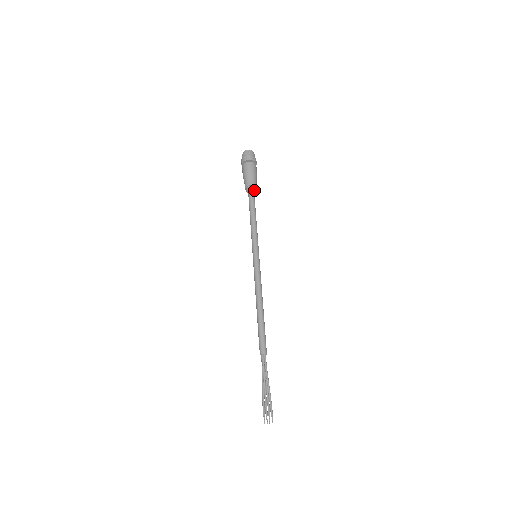
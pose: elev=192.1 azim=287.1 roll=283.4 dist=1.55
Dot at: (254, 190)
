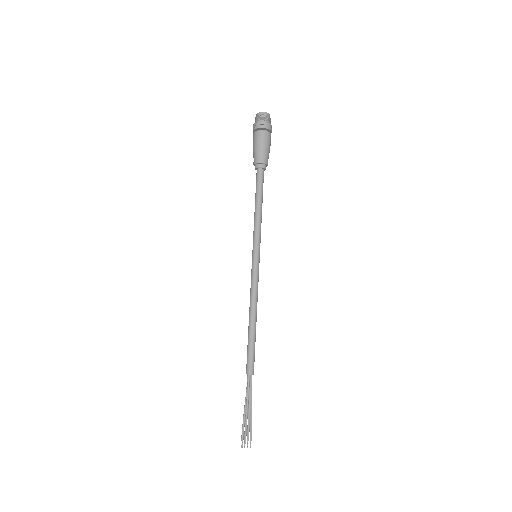
Dot at: (264, 169)
